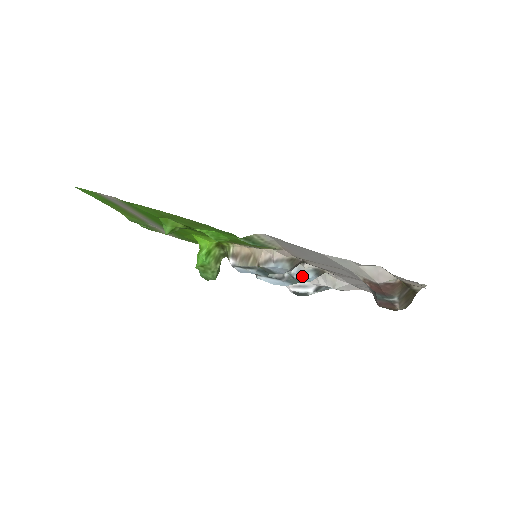
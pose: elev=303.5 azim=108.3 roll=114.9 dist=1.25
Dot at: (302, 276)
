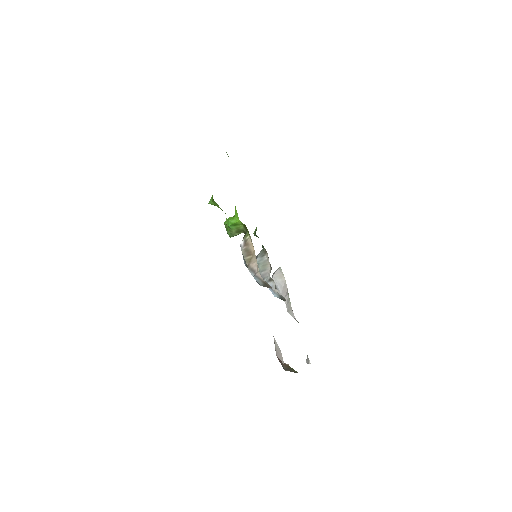
Dot at: (271, 291)
